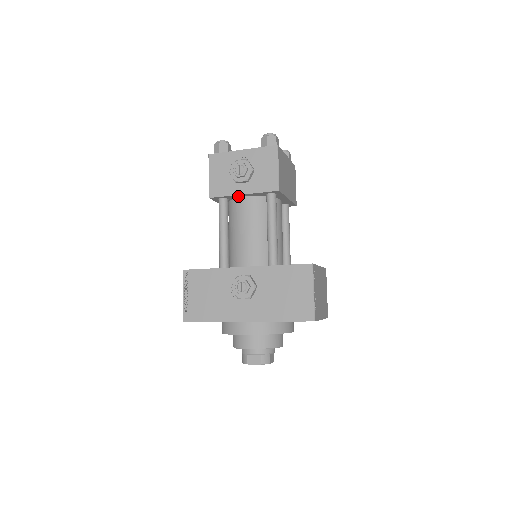
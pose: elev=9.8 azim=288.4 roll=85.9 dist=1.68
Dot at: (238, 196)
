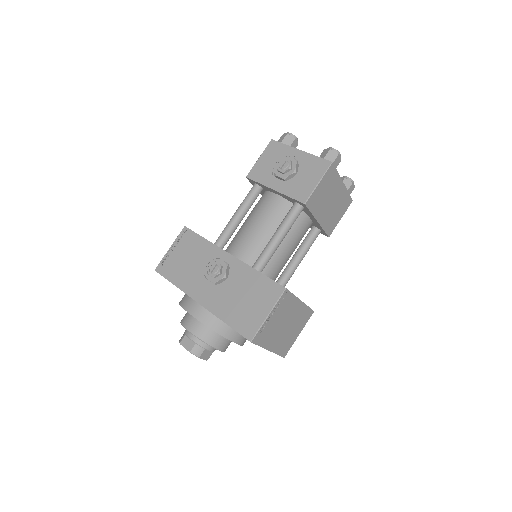
Dot at: (270, 190)
